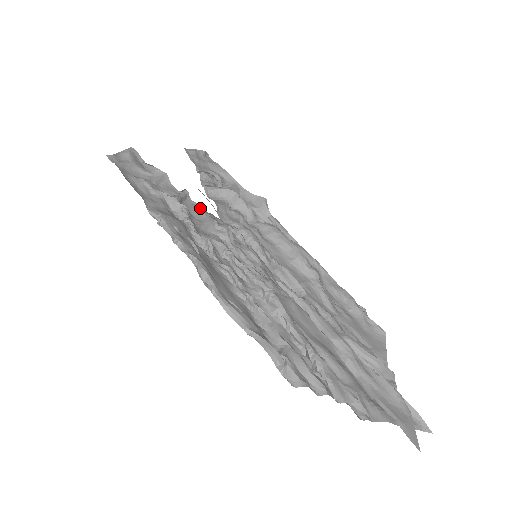
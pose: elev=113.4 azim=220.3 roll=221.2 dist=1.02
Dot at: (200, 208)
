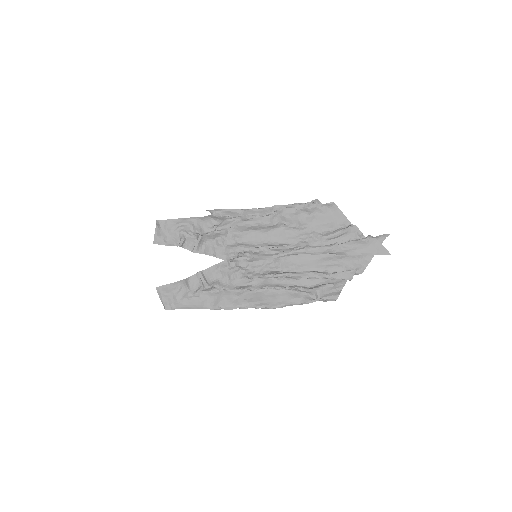
Dot at: (212, 269)
